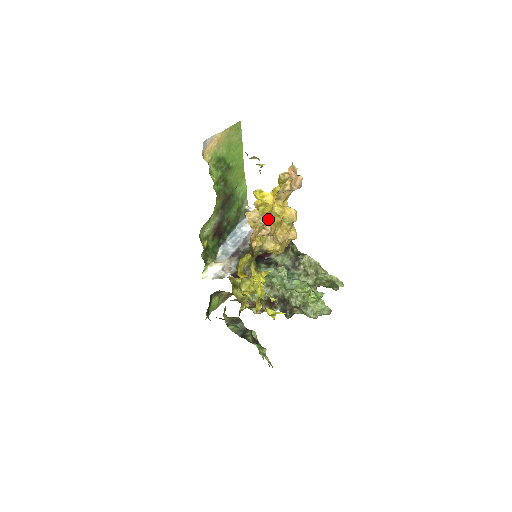
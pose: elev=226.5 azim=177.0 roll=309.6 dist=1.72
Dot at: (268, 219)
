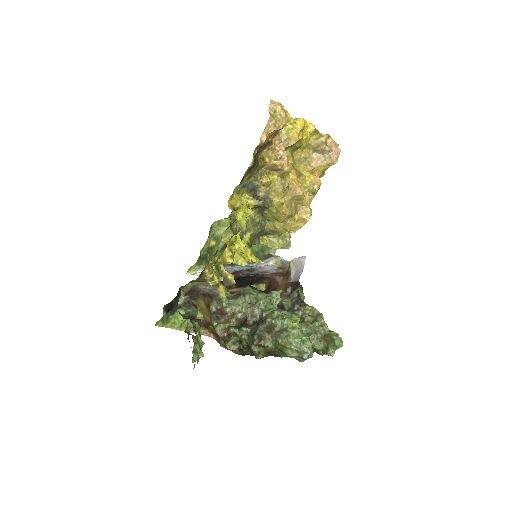
Dot at: occluded
